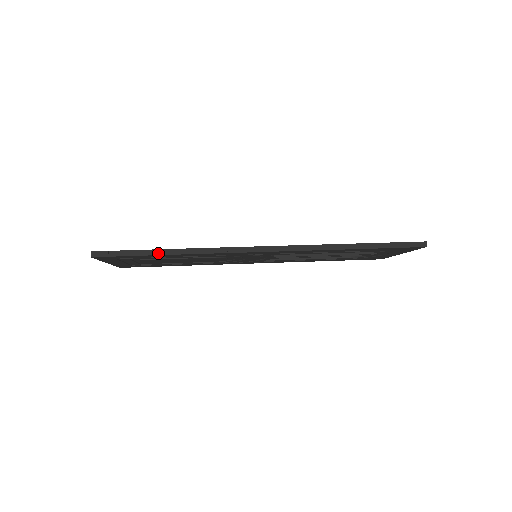
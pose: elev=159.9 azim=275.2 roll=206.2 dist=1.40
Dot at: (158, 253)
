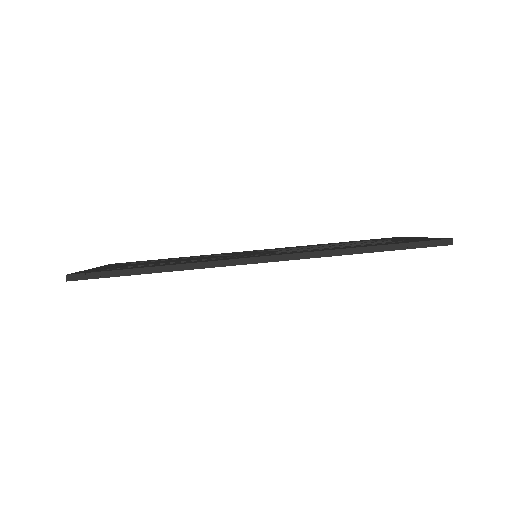
Dot at: (141, 272)
